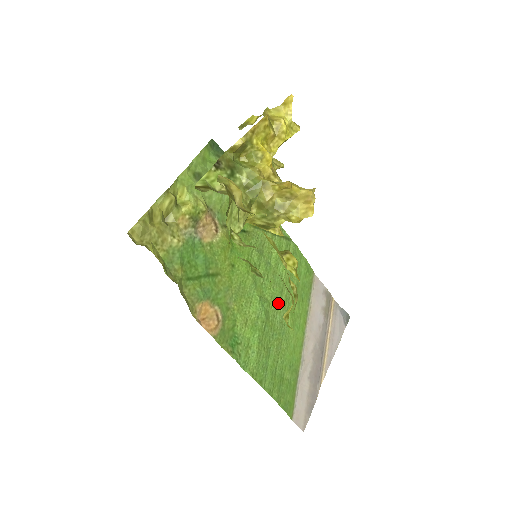
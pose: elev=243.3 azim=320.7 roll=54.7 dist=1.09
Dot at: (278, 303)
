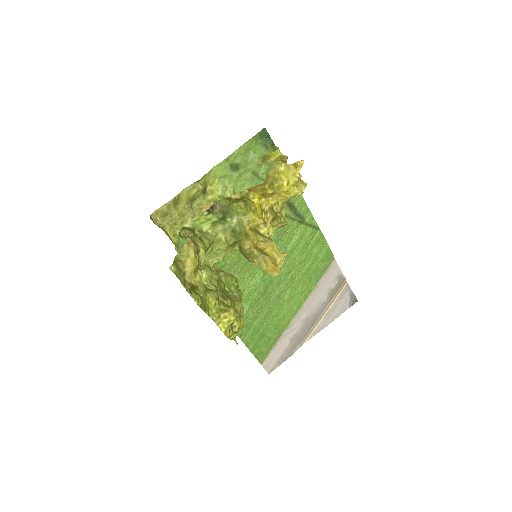
Dot at: (281, 281)
